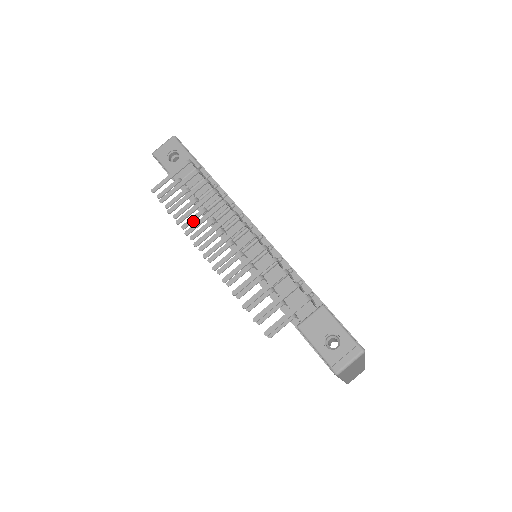
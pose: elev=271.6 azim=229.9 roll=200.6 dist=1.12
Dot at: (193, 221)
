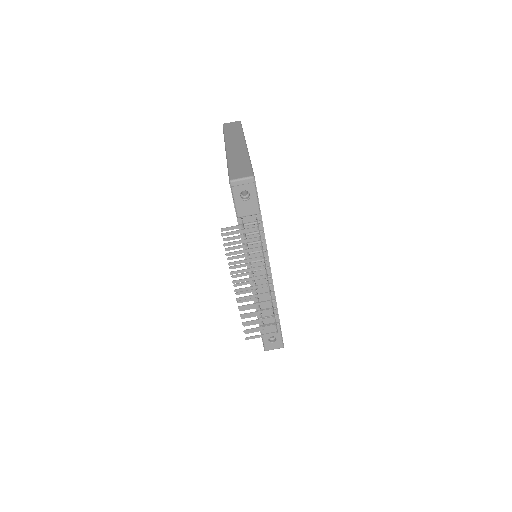
Dot at: (237, 258)
